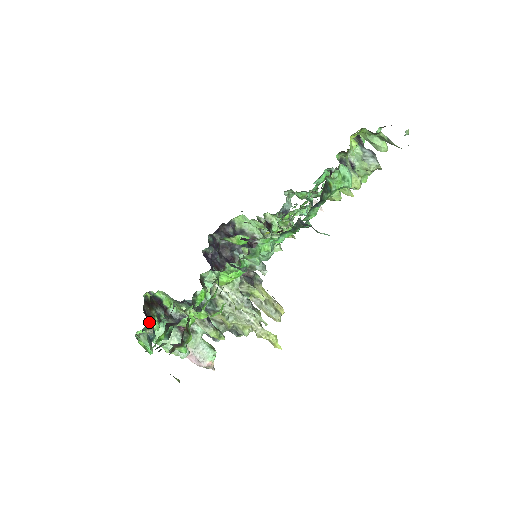
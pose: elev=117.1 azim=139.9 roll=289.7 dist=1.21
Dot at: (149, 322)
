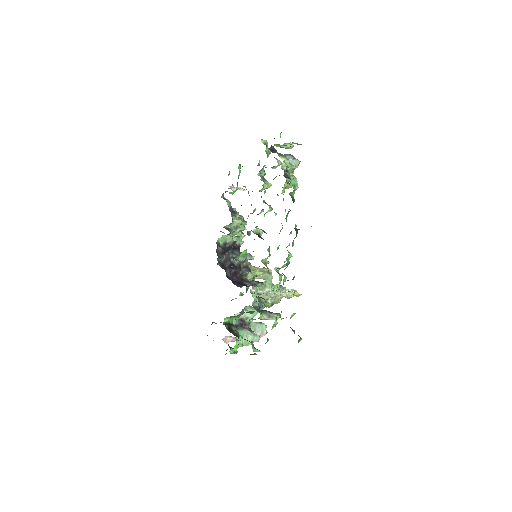
Dot at: (245, 339)
